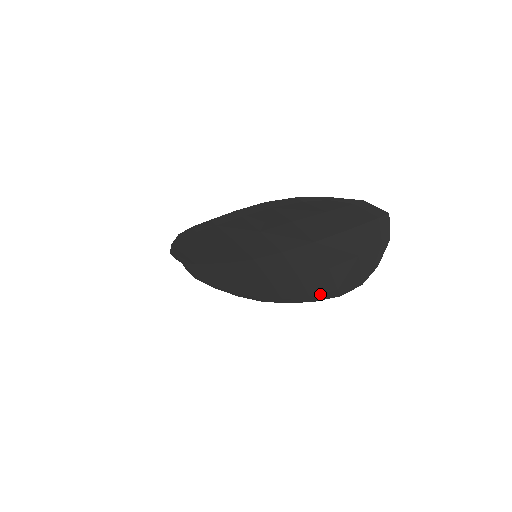
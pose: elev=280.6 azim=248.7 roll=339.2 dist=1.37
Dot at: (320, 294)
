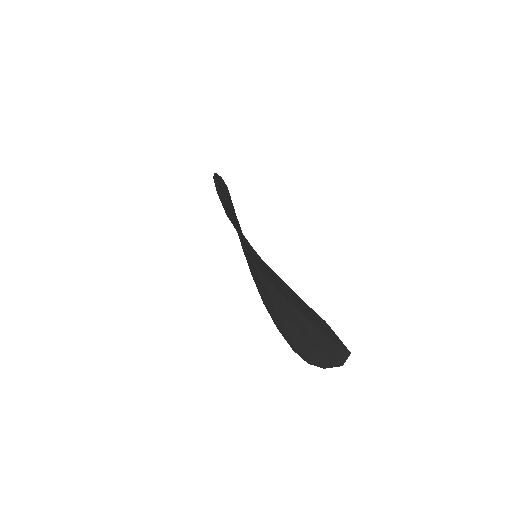
Dot at: (282, 331)
